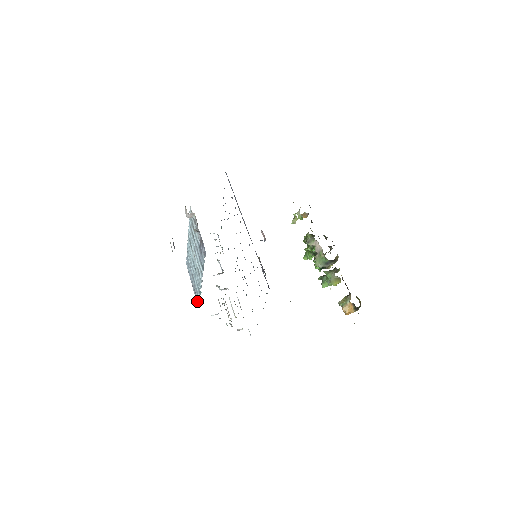
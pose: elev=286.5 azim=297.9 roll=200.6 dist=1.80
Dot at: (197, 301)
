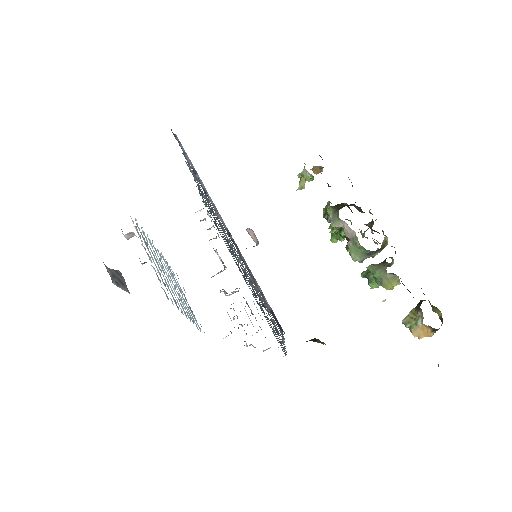
Dot at: occluded
